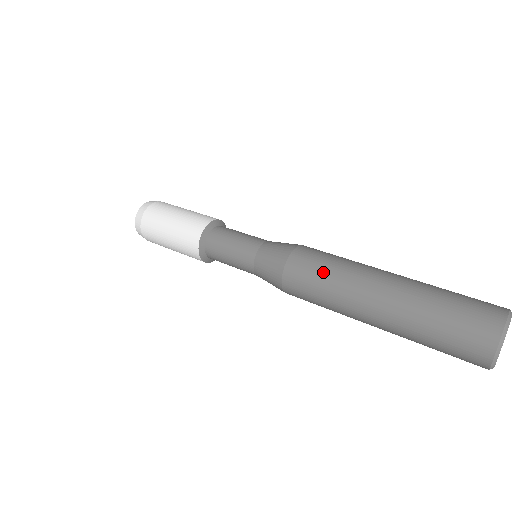
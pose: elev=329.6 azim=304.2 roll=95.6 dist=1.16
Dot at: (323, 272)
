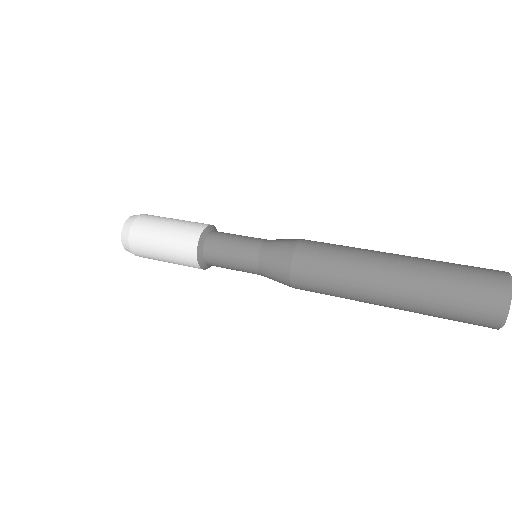
Dot at: (329, 273)
